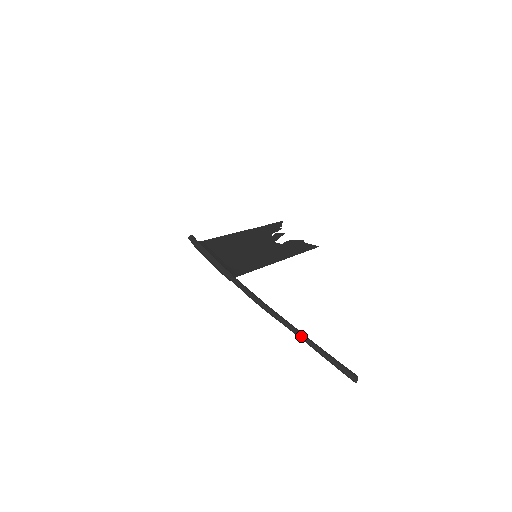
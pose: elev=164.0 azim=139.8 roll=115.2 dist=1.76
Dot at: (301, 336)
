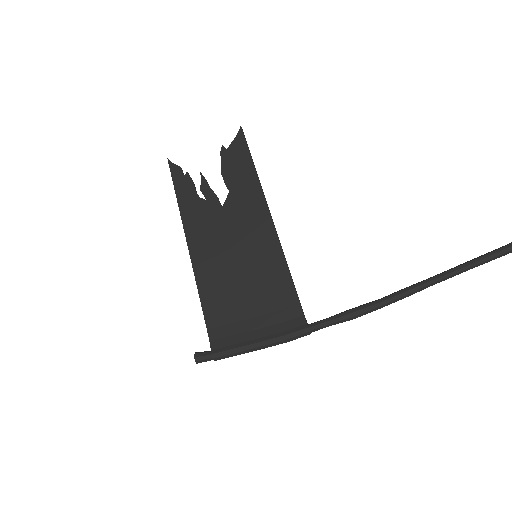
Dot at: occluded
